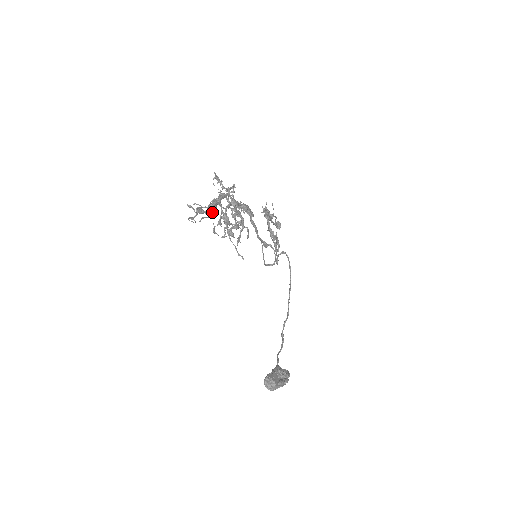
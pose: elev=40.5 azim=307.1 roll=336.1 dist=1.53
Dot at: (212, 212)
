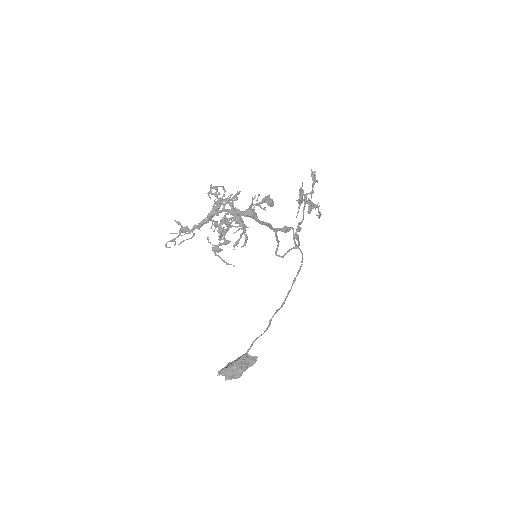
Dot at: occluded
